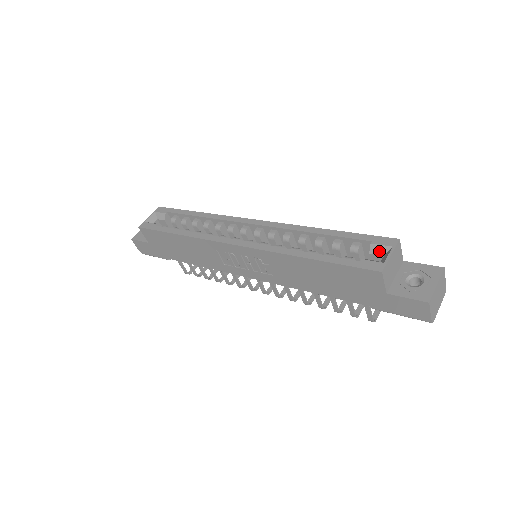
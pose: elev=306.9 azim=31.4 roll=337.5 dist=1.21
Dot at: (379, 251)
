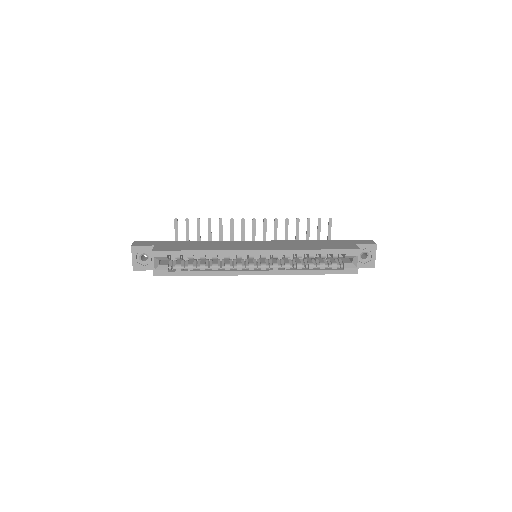
Dot at: (350, 257)
